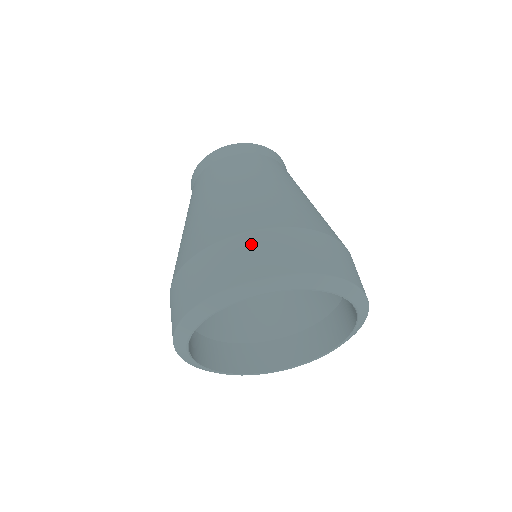
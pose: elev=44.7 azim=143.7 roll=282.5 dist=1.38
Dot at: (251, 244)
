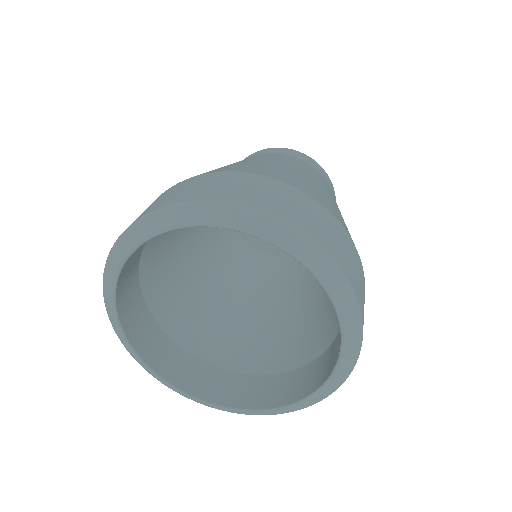
Dot at: (208, 179)
